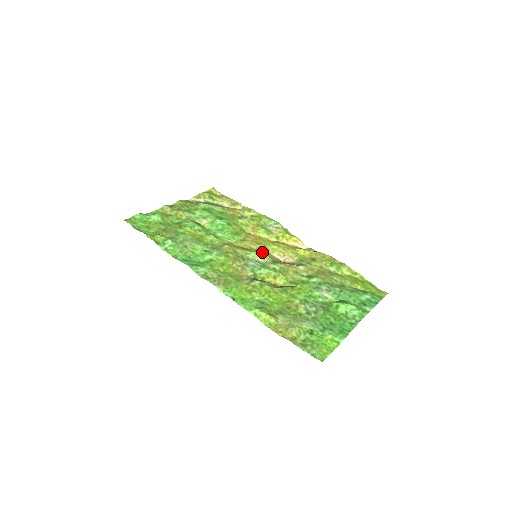
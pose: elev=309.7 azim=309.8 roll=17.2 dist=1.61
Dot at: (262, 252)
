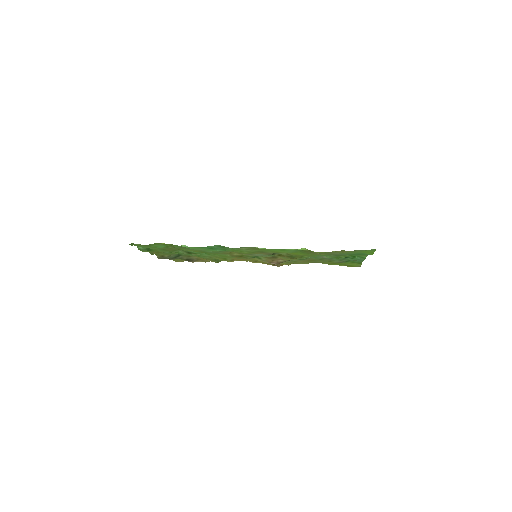
Dot at: occluded
